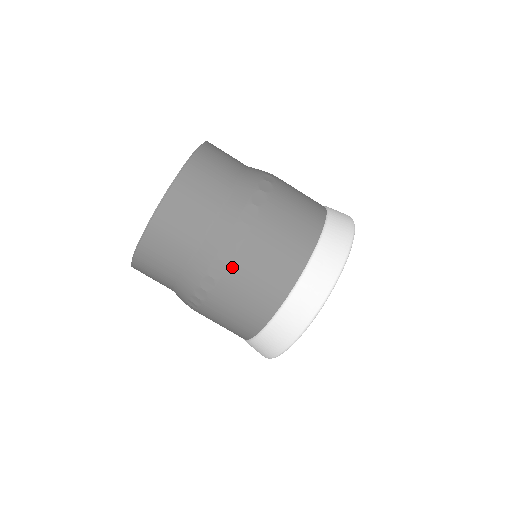
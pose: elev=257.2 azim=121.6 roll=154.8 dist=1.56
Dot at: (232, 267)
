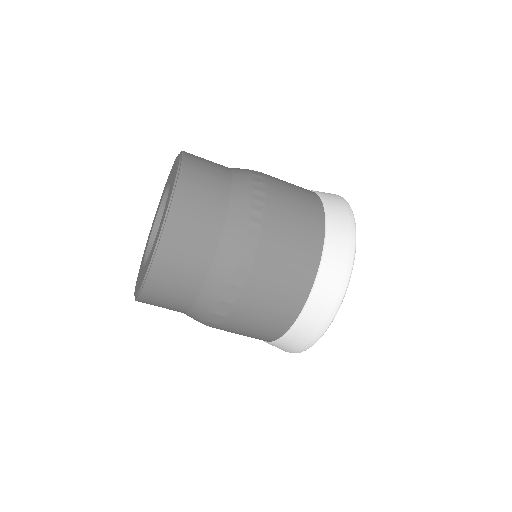
Dot at: occluded
